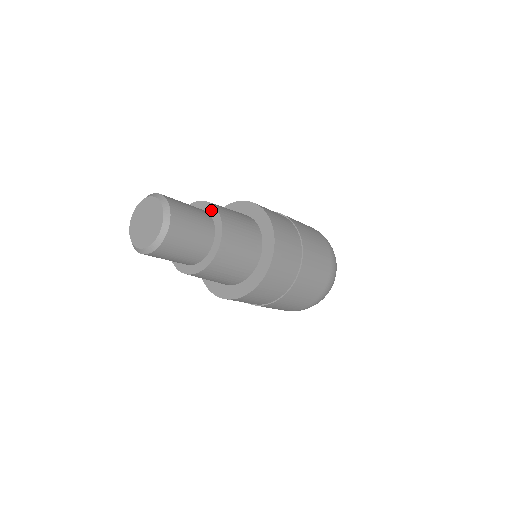
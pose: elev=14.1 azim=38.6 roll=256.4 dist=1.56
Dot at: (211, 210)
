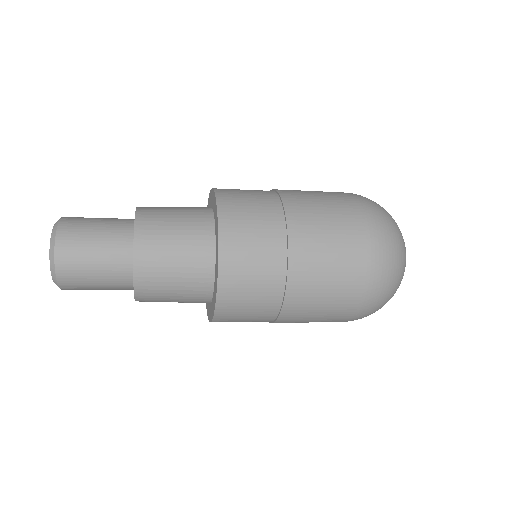
Dot at: (133, 249)
